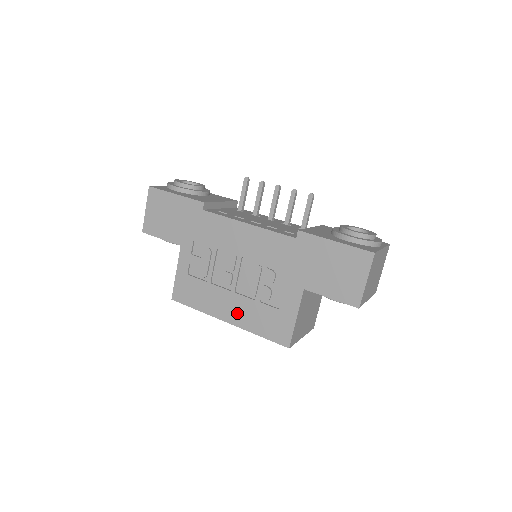
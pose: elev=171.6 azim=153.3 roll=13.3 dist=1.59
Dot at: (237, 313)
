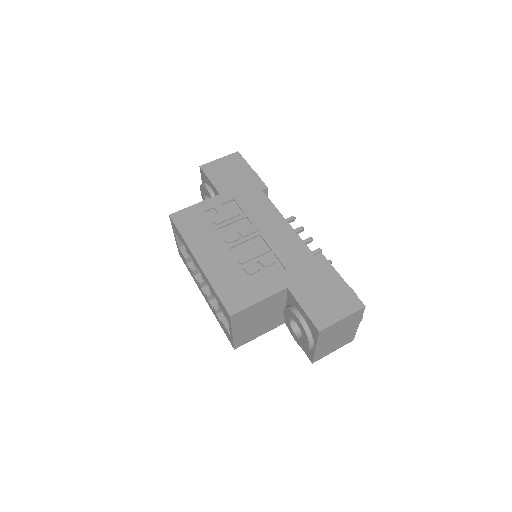
Dot at: (214, 262)
